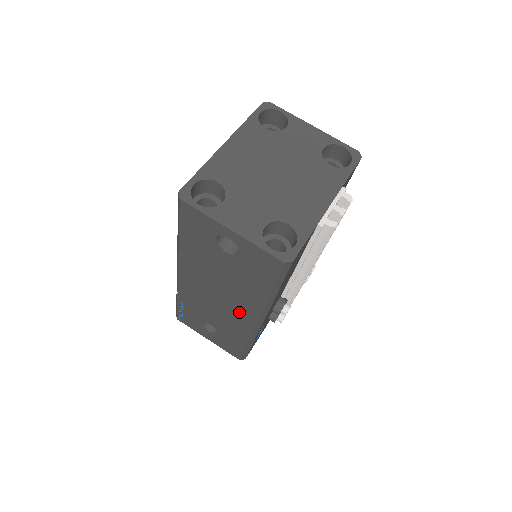
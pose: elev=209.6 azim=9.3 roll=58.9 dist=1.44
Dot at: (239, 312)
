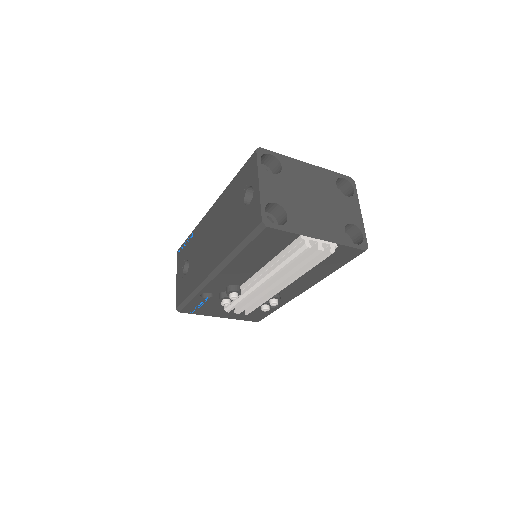
Dot at: (211, 258)
